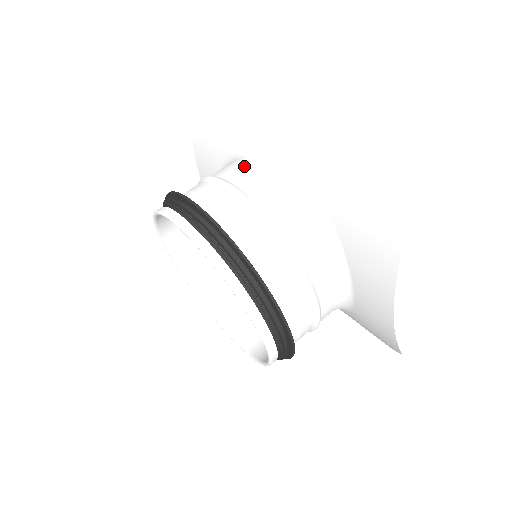
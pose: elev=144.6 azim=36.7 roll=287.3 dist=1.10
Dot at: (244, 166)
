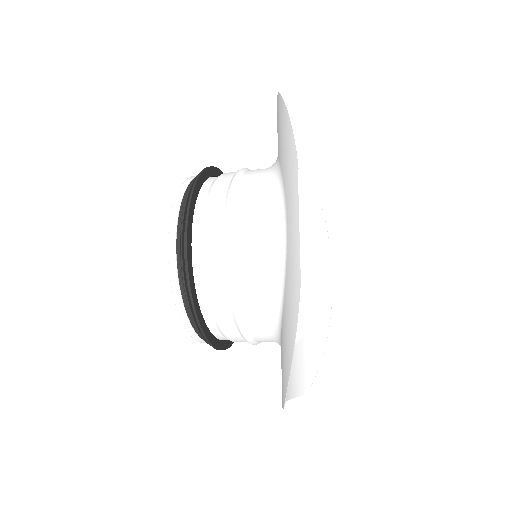
Dot at: (257, 218)
